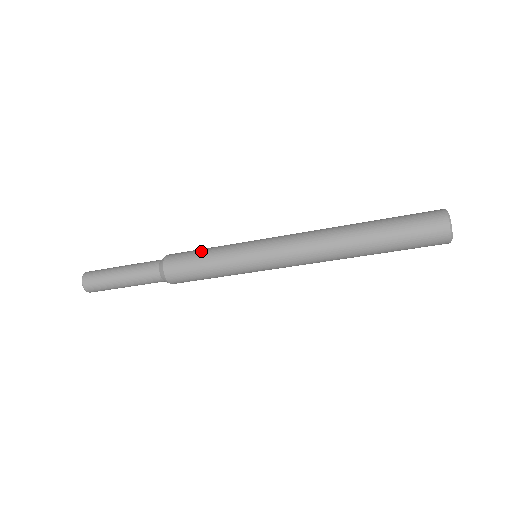
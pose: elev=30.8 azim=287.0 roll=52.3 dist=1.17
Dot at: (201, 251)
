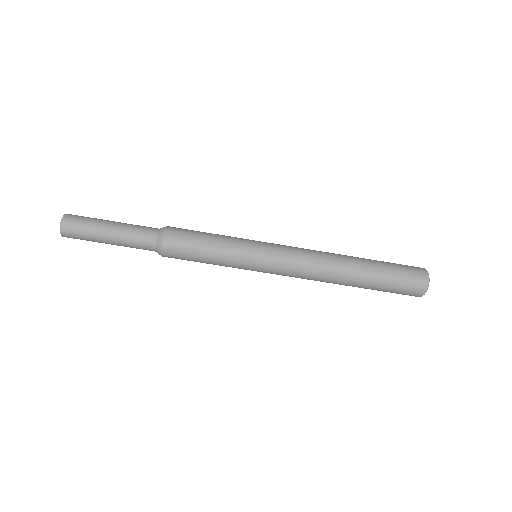
Dot at: occluded
